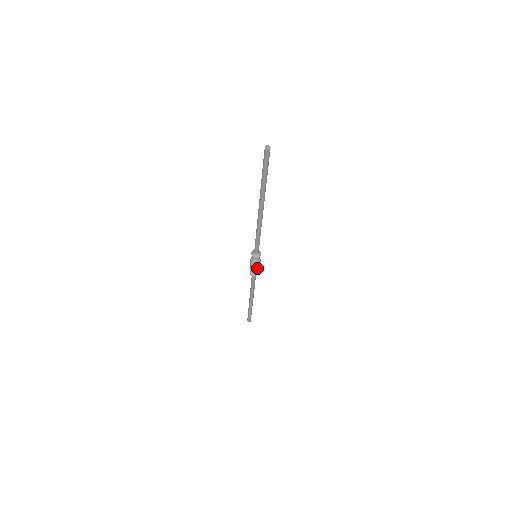
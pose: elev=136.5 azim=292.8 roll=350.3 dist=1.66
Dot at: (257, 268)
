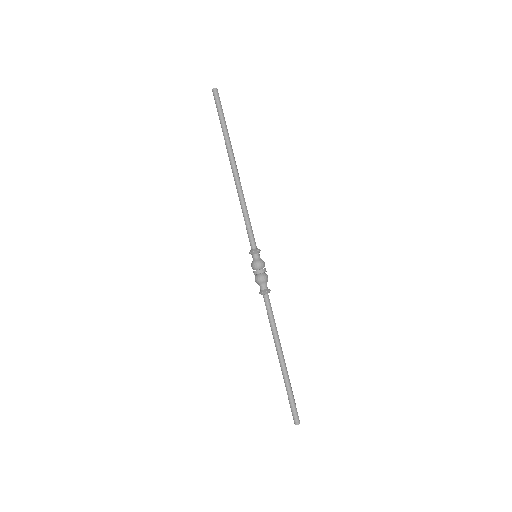
Dot at: (265, 274)
